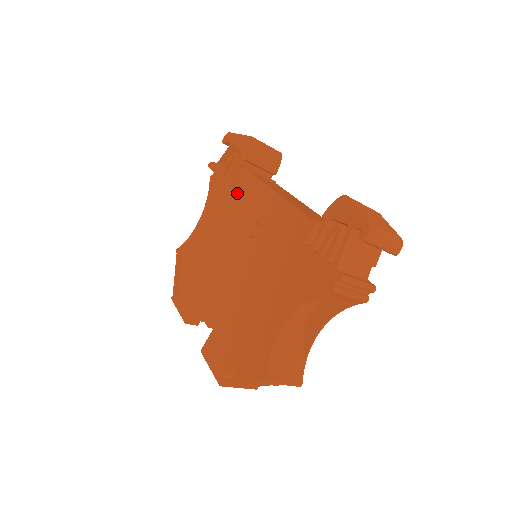
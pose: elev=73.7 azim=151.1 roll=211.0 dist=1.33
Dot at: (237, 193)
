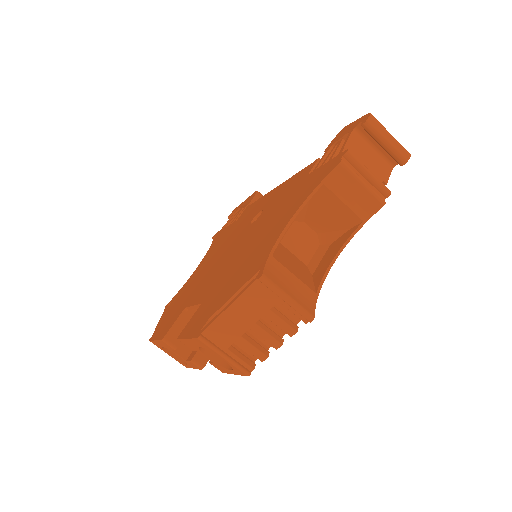
Dot at: (239, 221)
